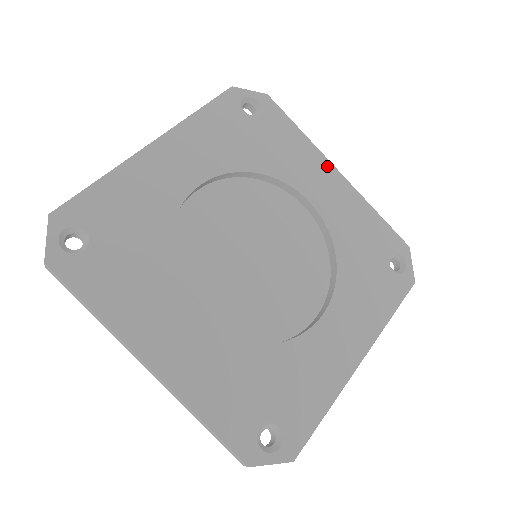
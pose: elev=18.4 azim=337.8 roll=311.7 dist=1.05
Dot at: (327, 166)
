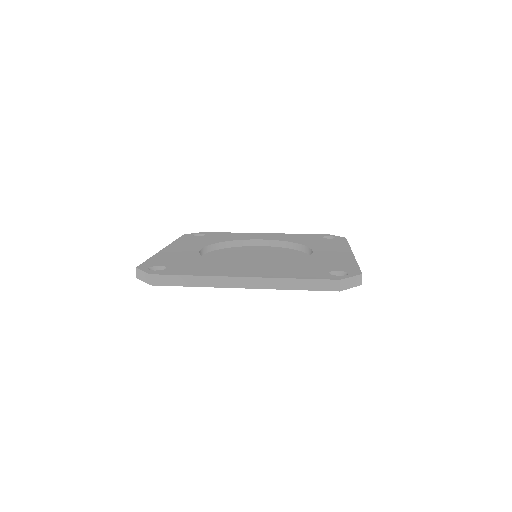
Dot at: (347, 251)
